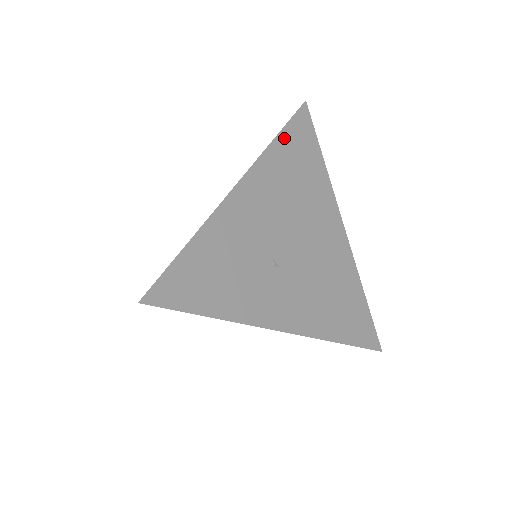
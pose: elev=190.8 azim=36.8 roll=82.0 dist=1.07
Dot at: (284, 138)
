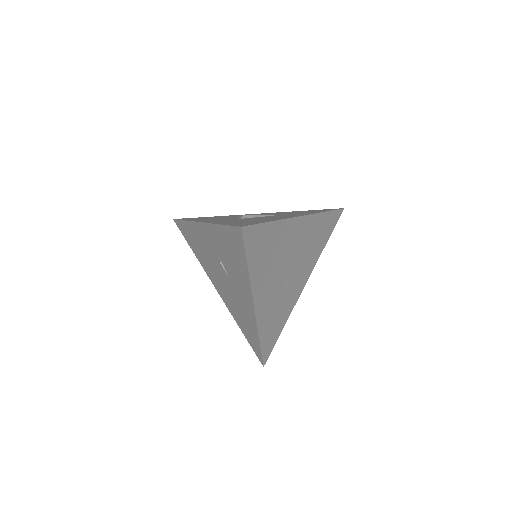
Dot at: (251, 261)
